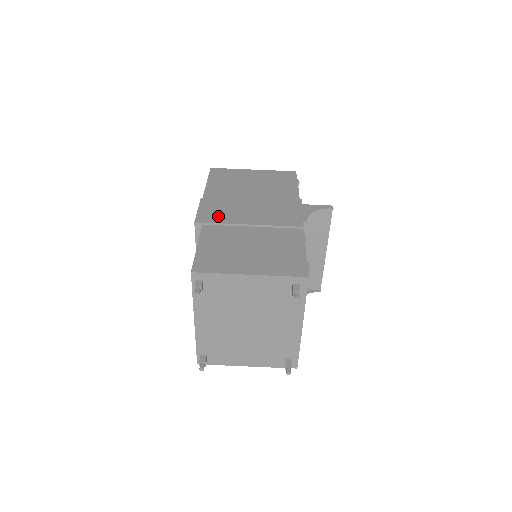
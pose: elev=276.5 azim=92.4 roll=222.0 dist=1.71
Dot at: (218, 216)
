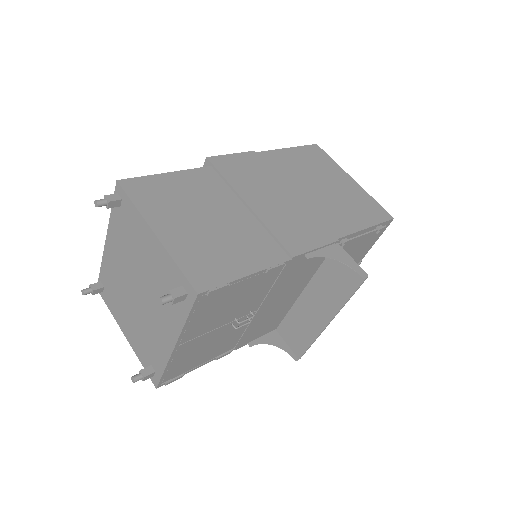
Dot at: (236, 173)
